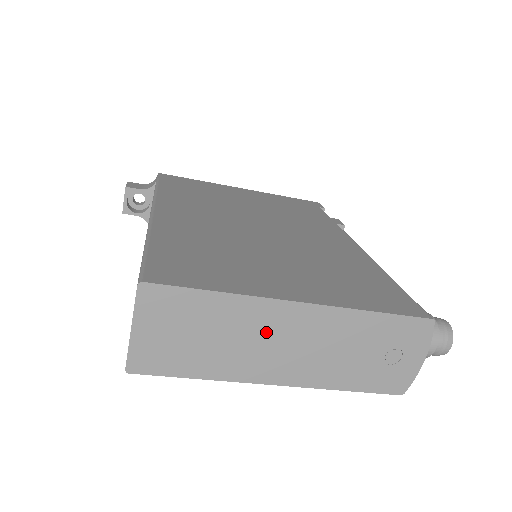
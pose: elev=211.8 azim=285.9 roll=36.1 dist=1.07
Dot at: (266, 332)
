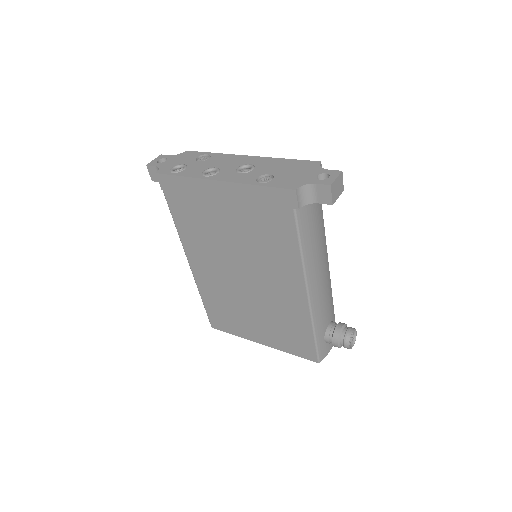
Dot at: occluded
